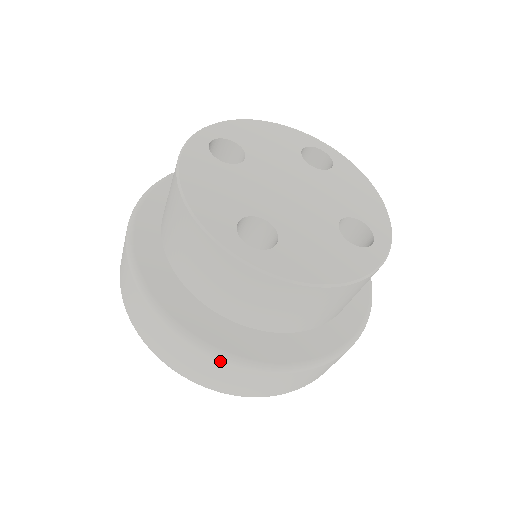
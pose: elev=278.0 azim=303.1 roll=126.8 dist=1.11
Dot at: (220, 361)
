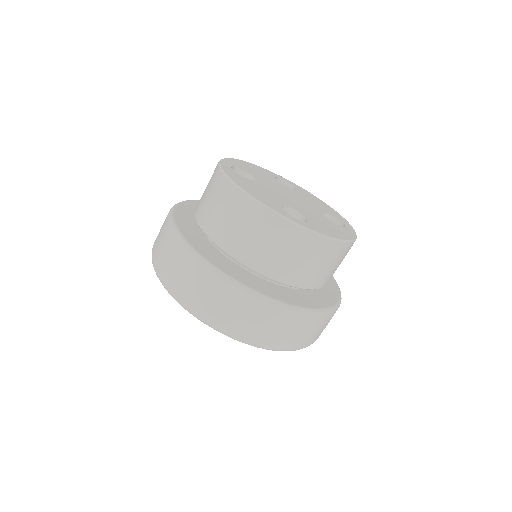
Dot at: (283, 310)
